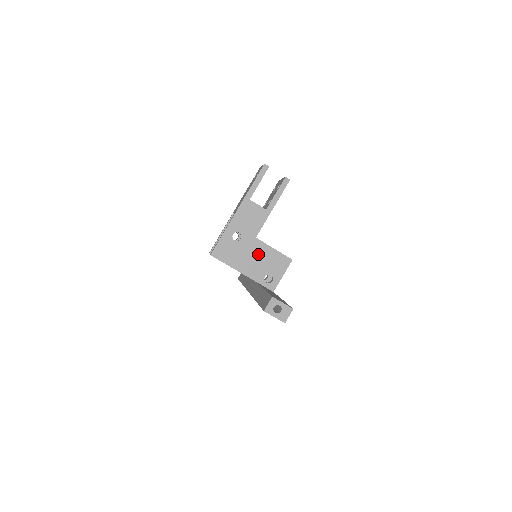
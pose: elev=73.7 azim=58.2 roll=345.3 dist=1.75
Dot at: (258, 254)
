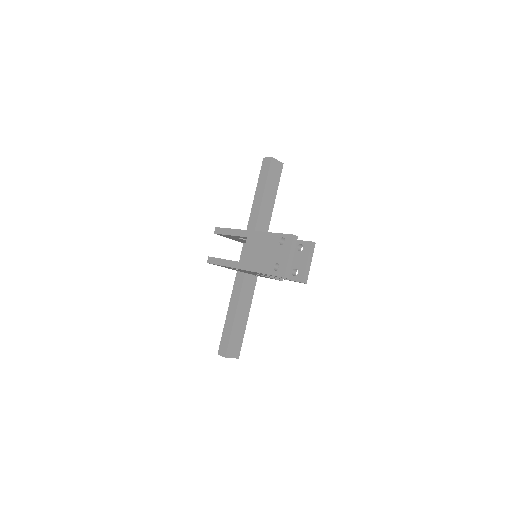
Dot at: occluded
